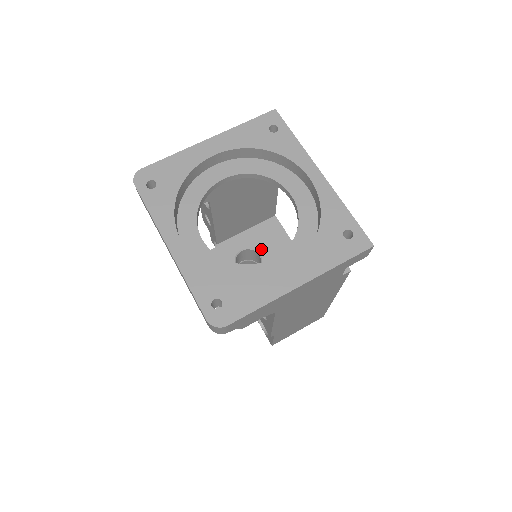
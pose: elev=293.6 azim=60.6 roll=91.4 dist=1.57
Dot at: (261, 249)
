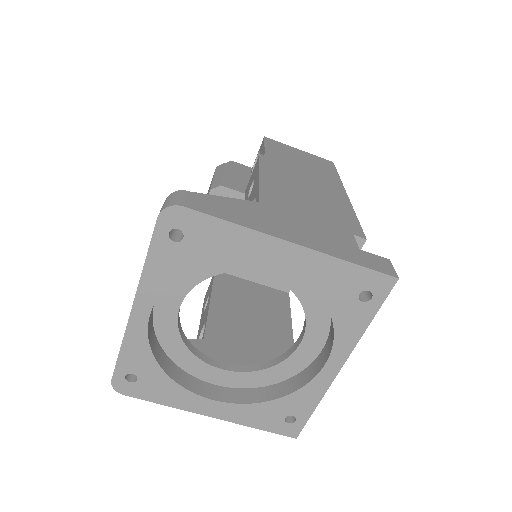
Dot at: occluded
